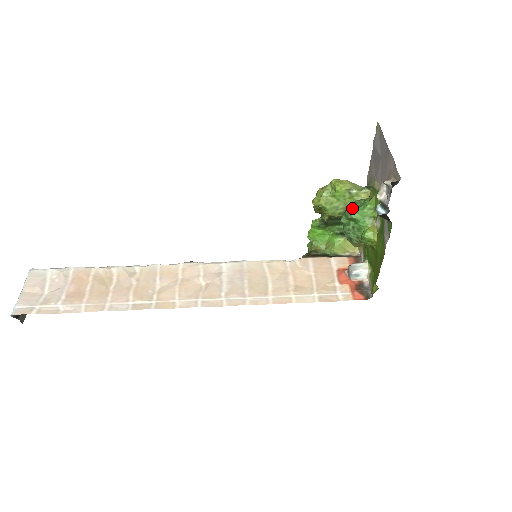
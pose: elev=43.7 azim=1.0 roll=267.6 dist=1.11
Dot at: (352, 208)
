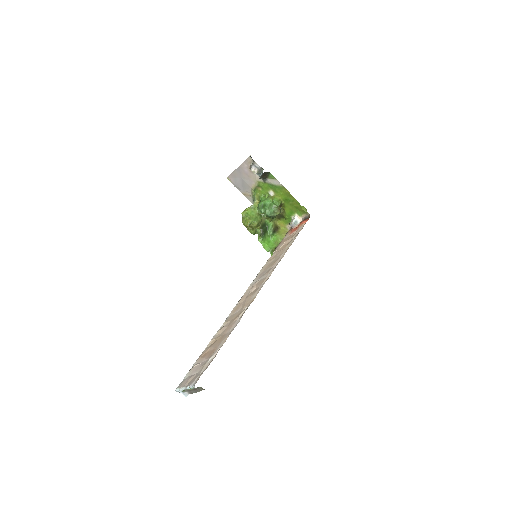
Dot at: (259, 204)
